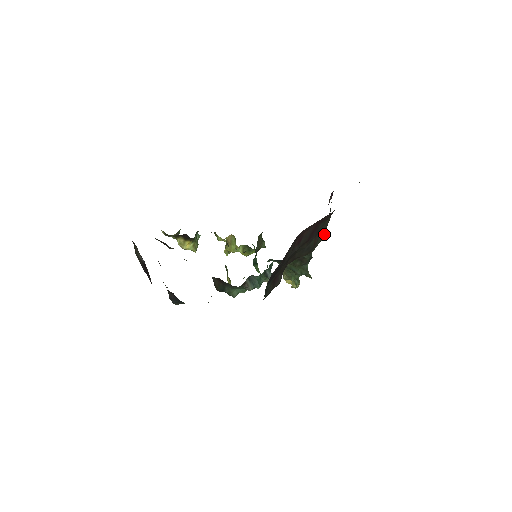
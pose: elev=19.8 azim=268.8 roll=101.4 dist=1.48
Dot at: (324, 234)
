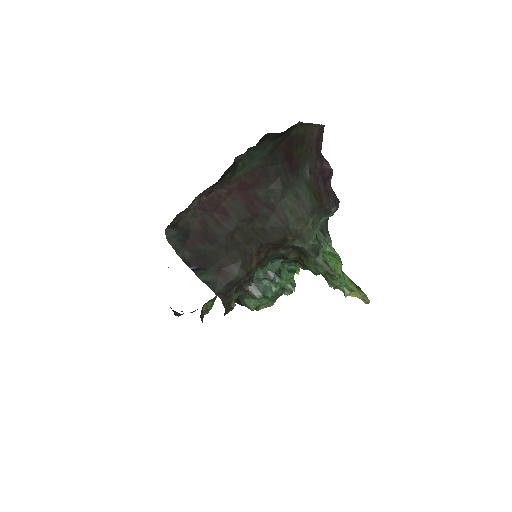
Dot at: (302, 208)
